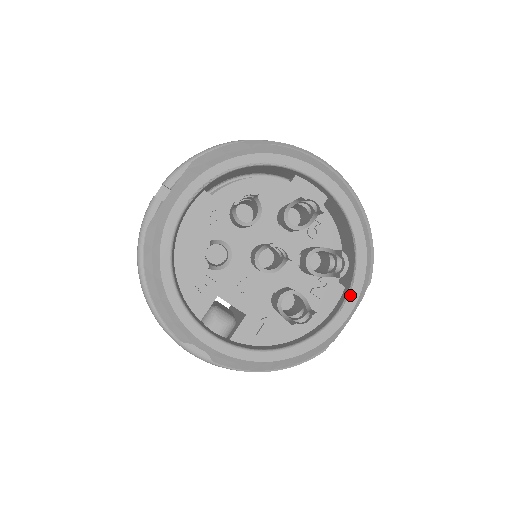
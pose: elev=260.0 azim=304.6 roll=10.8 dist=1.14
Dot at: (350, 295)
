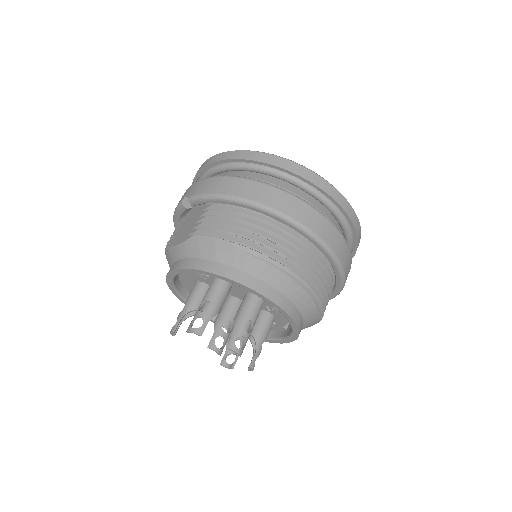
Dot at: (283, 340)
